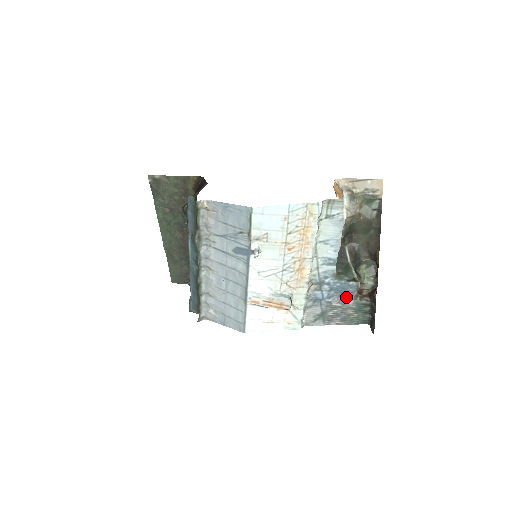
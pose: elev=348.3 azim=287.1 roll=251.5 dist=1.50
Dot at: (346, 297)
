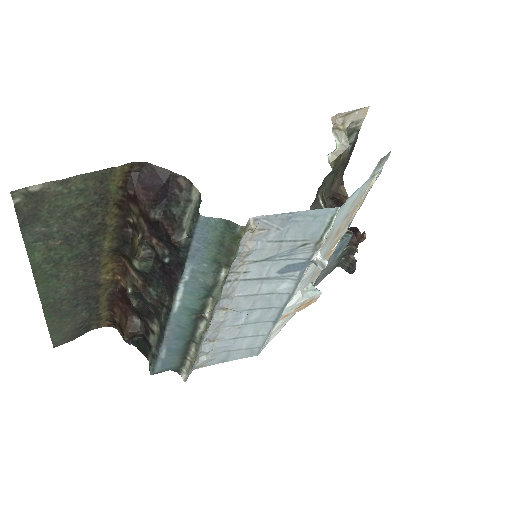
Dot at: (339, 253)
